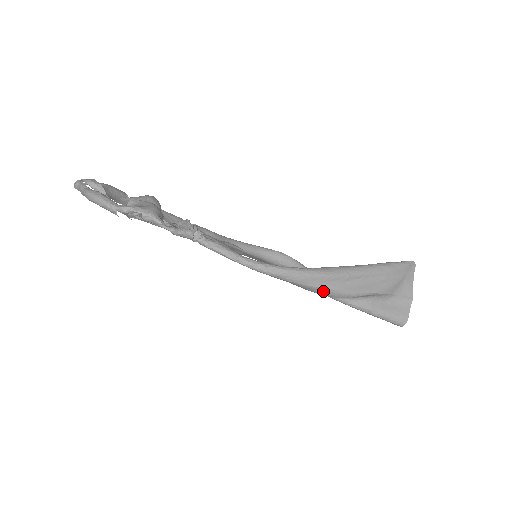
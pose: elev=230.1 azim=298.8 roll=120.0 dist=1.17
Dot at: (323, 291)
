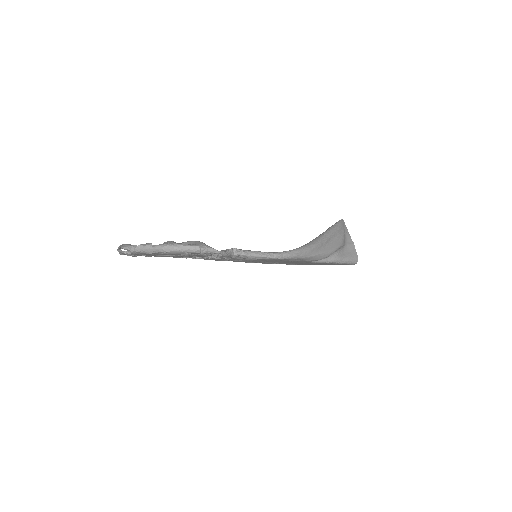
Dot at: (318, 257)
